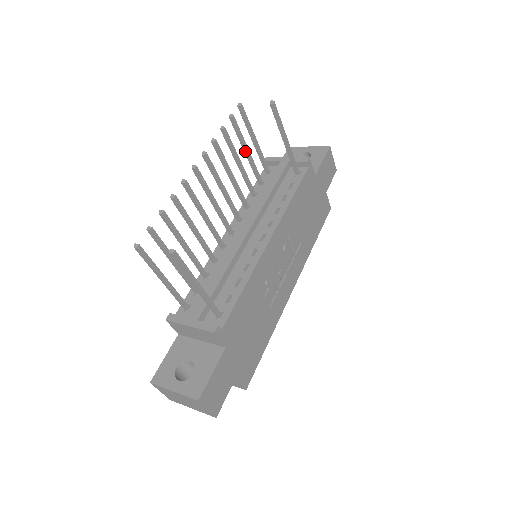
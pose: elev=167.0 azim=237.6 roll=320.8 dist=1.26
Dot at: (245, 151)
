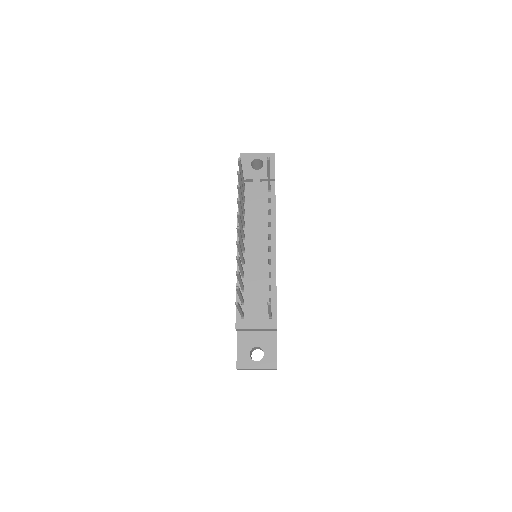
Dot at: (241, 188)
